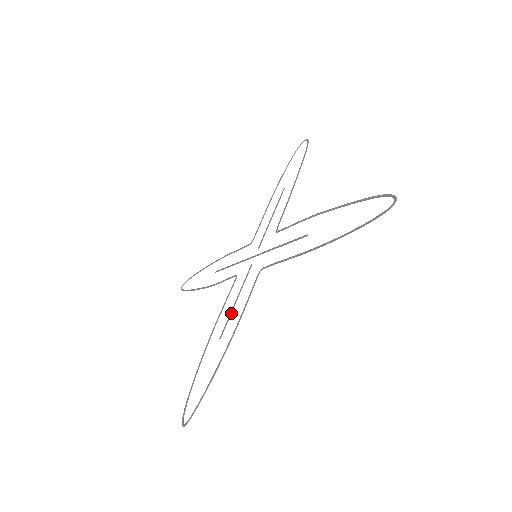
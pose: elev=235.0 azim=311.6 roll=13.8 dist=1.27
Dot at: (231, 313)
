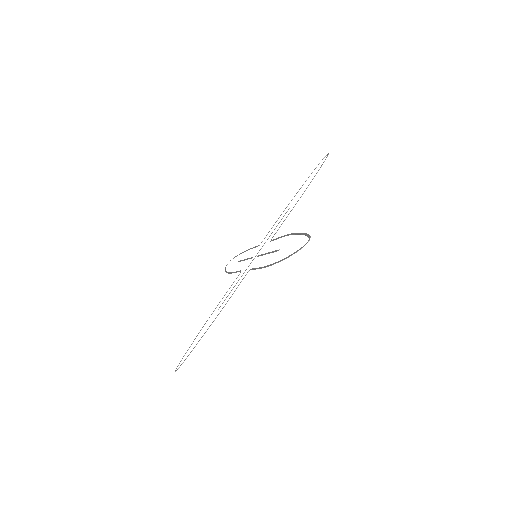
Dot at: (272, 251)
